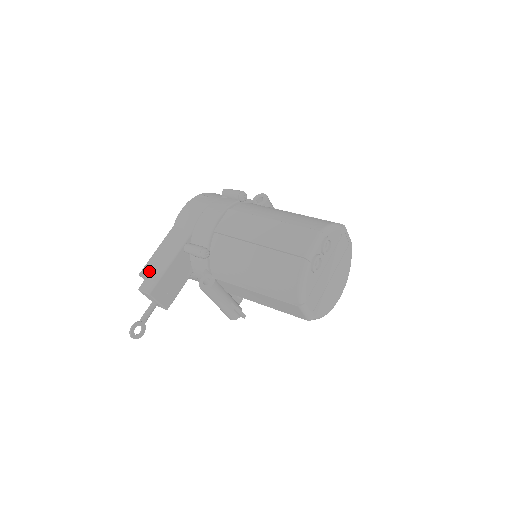
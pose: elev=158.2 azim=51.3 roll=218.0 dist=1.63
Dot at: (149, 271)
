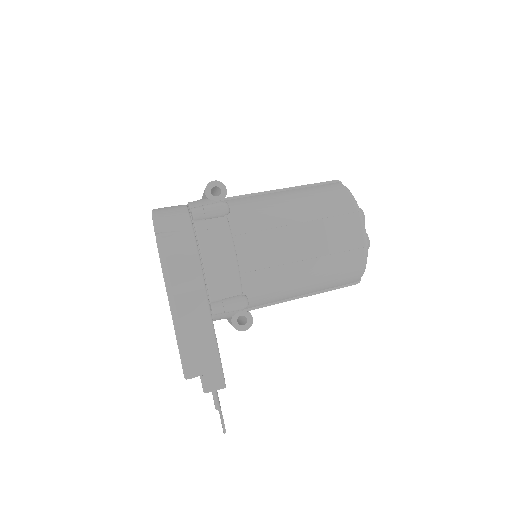
Dot at: (197, 367)
